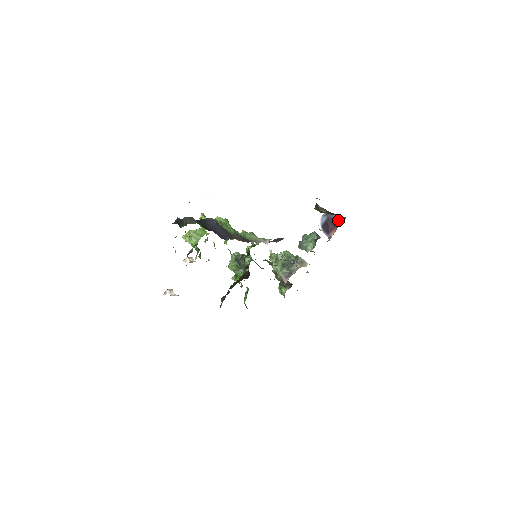
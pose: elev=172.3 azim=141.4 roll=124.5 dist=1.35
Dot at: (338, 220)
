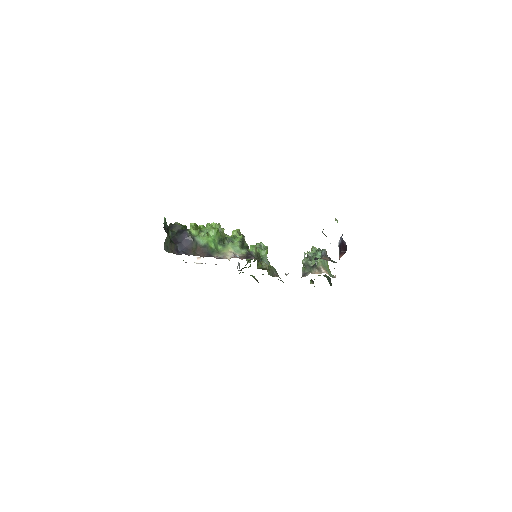
Dot at: (346, 248)
